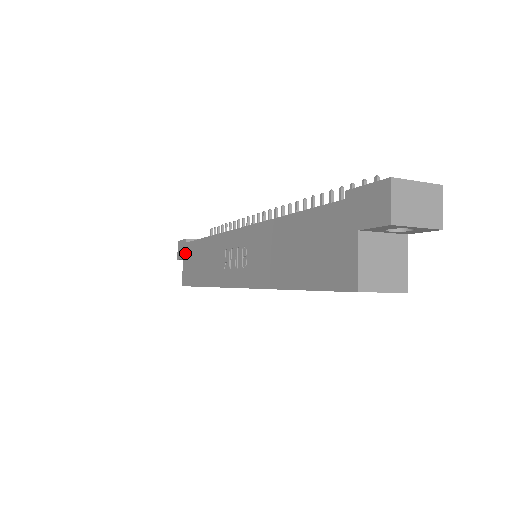
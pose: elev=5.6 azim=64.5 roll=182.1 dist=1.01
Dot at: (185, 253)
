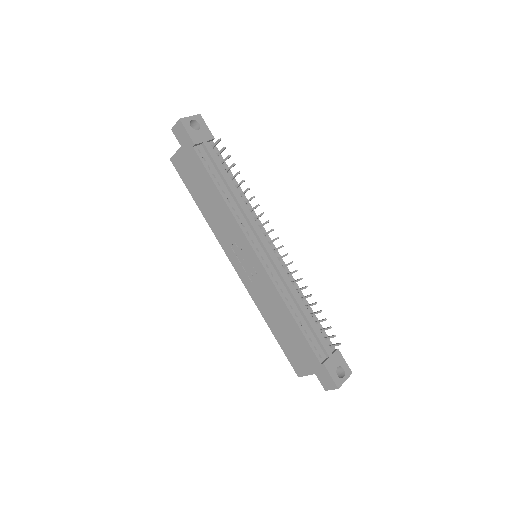
Dot at: (187, 151)
